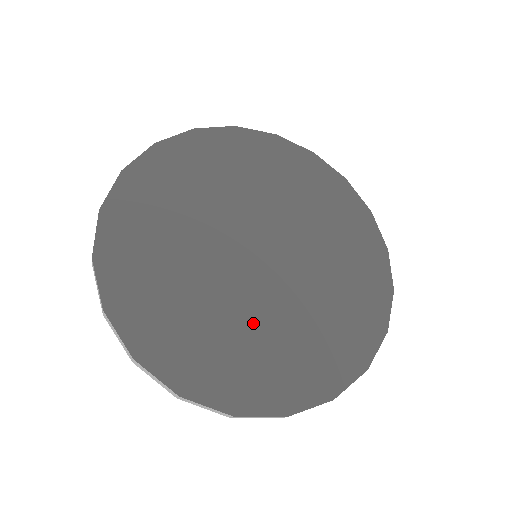
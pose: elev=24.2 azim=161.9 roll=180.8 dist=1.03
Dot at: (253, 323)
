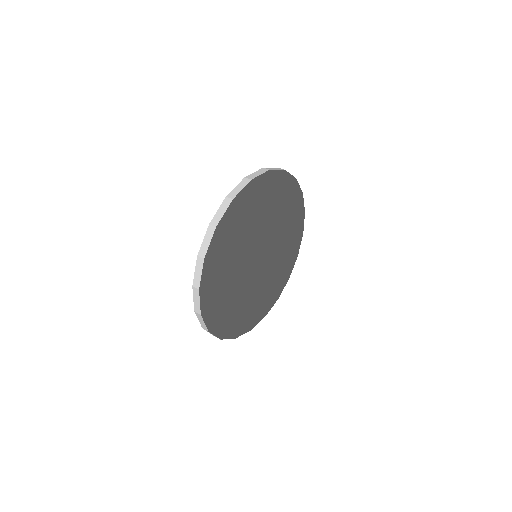
Dot at: (275, 265)
